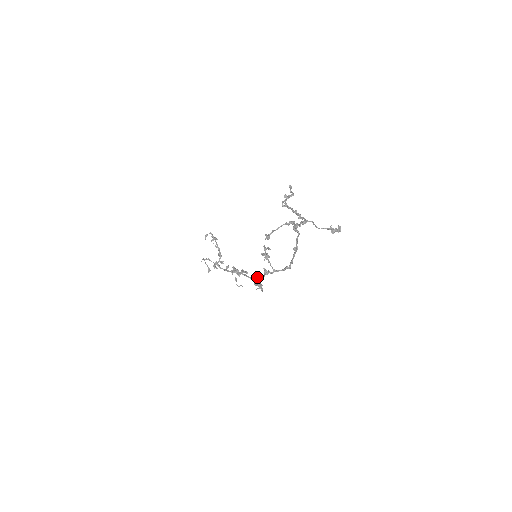
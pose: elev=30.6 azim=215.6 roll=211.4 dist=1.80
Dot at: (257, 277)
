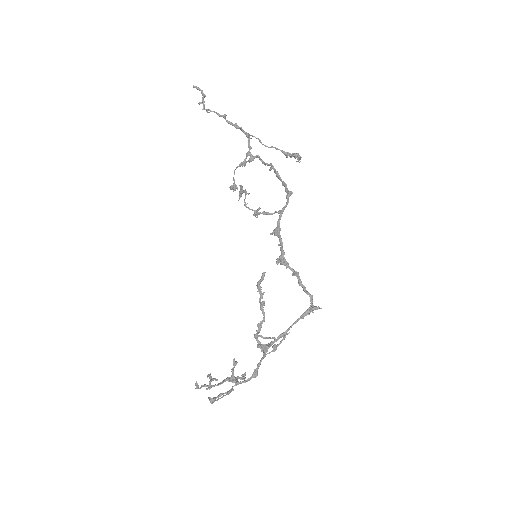
Dot at: (277, 258)
